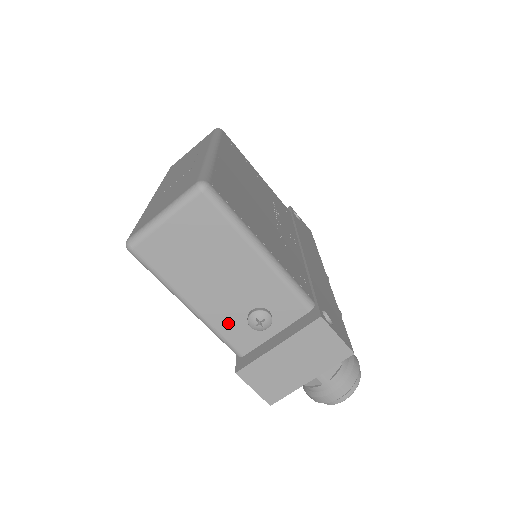
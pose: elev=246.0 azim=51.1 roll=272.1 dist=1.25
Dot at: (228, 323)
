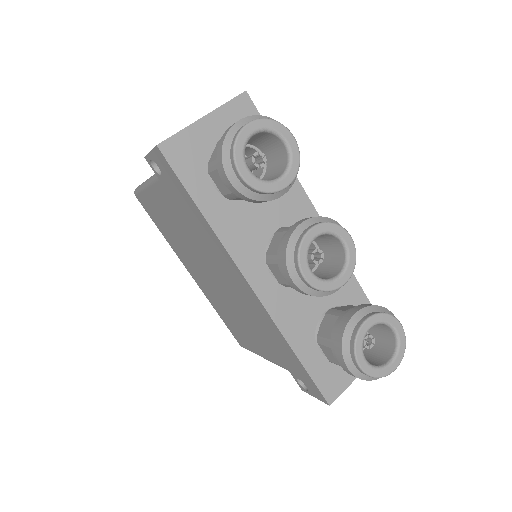
Dot at: occluded
